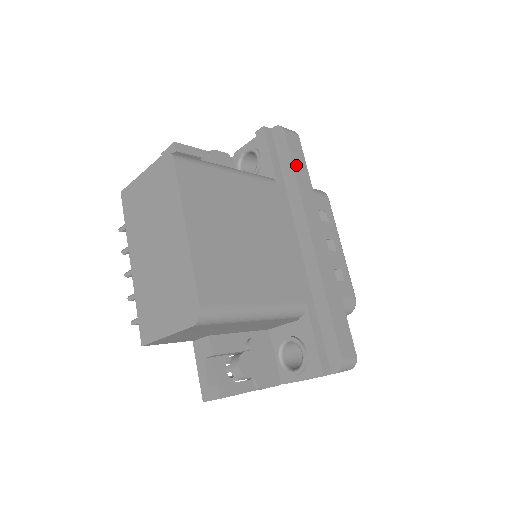
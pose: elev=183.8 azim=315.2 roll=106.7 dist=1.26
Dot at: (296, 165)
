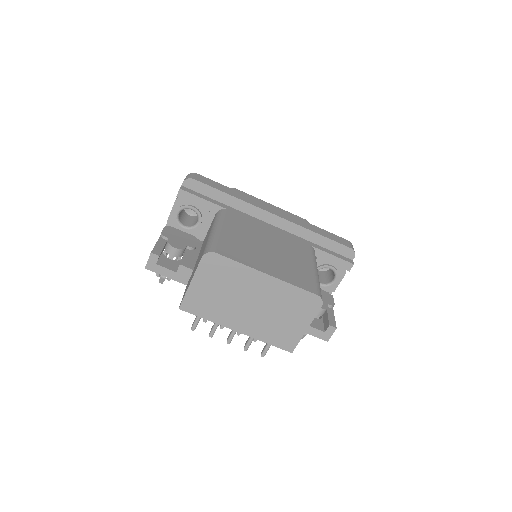
Dot at: (221, 190)
